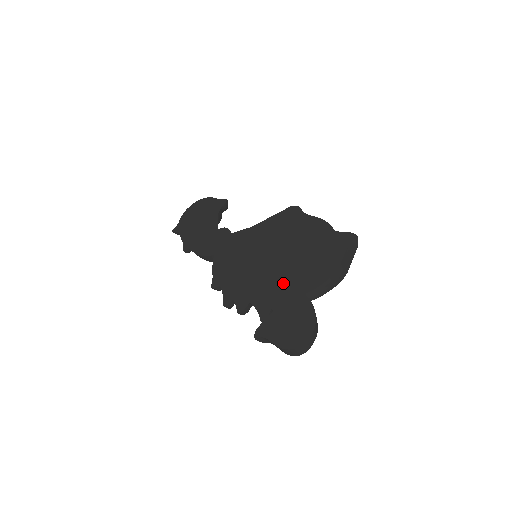
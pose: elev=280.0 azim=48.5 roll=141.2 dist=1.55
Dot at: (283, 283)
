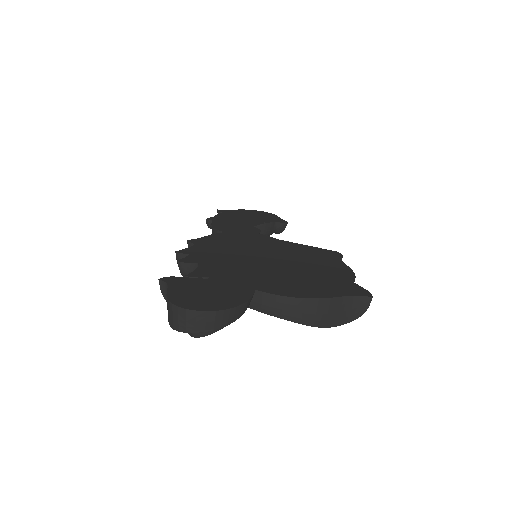
Dot at: (248, 273)
